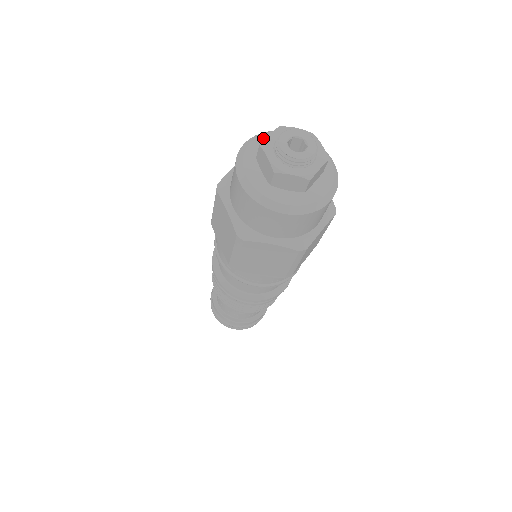
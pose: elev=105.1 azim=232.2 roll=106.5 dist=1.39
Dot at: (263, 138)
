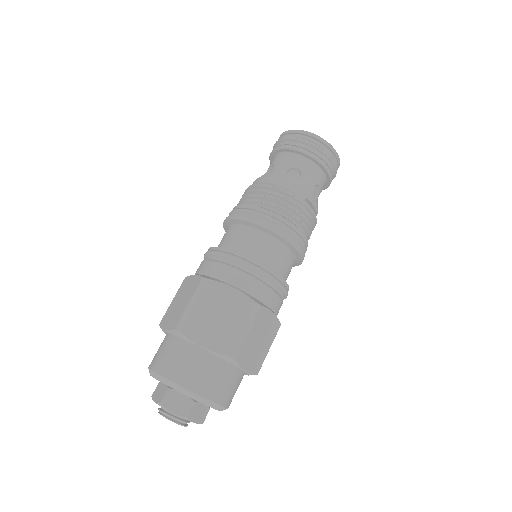
Dot at: occluded
